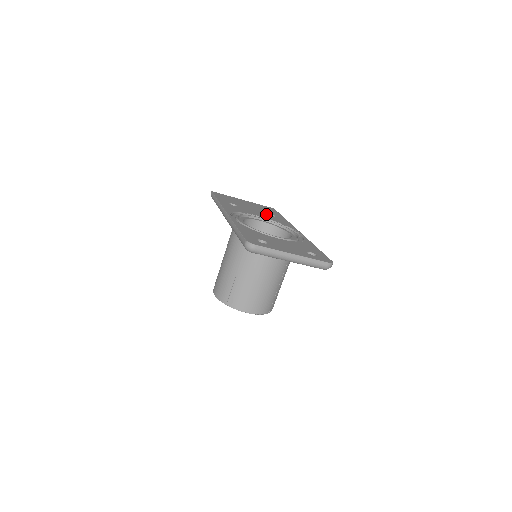
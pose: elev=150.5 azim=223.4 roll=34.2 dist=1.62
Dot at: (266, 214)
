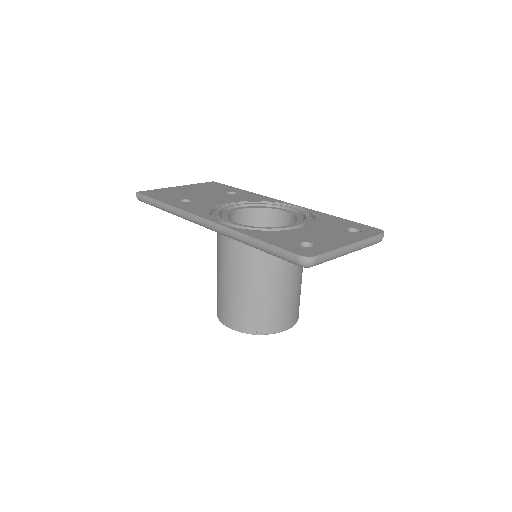
Dot at: (227, 195)
